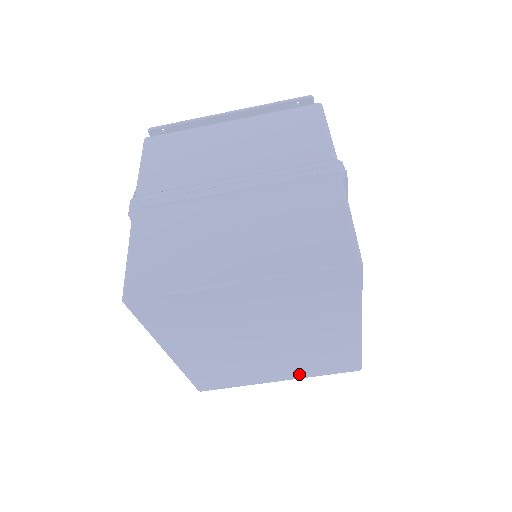
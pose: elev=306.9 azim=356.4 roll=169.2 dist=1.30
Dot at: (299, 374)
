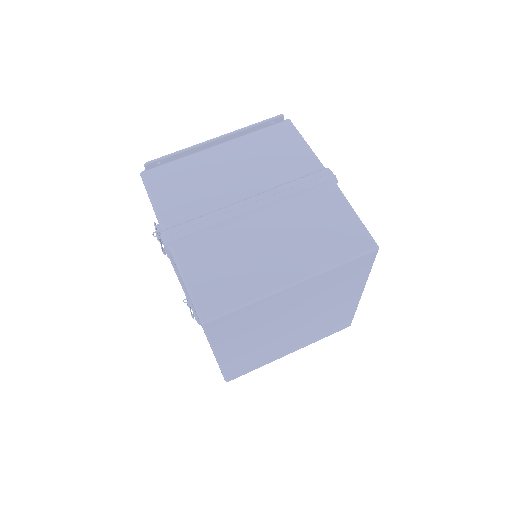
Dot at: (307, 343)
